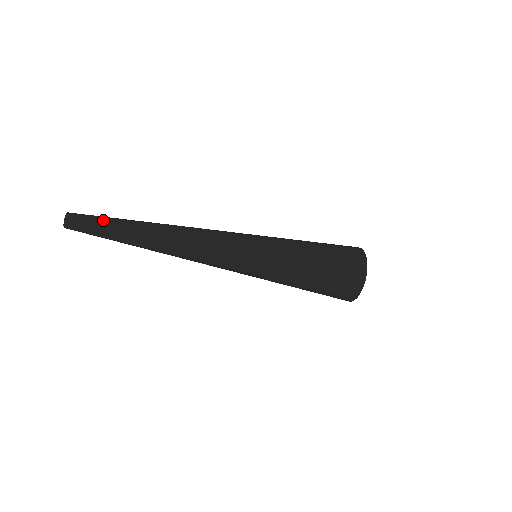
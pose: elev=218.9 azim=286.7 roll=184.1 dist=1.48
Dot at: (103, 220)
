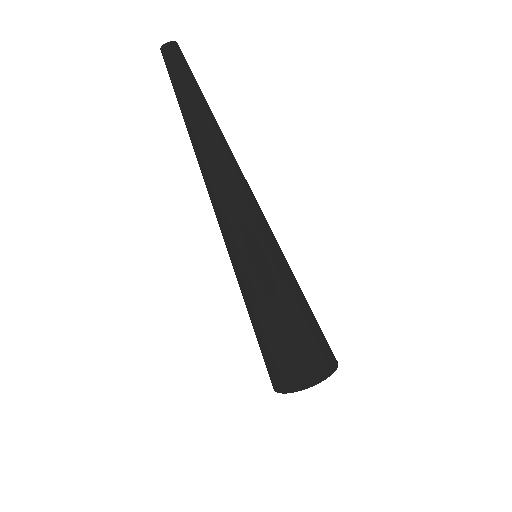
Dot at: occluded
